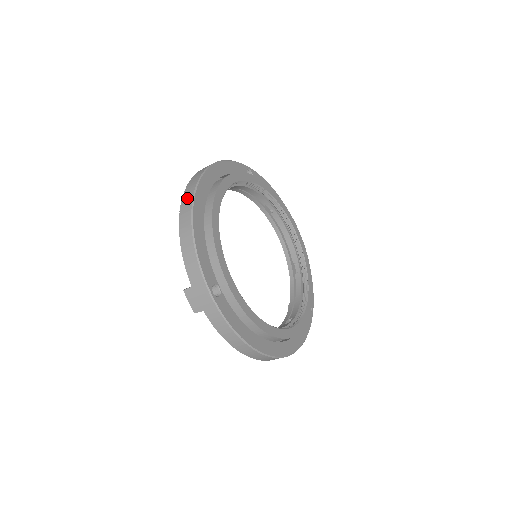
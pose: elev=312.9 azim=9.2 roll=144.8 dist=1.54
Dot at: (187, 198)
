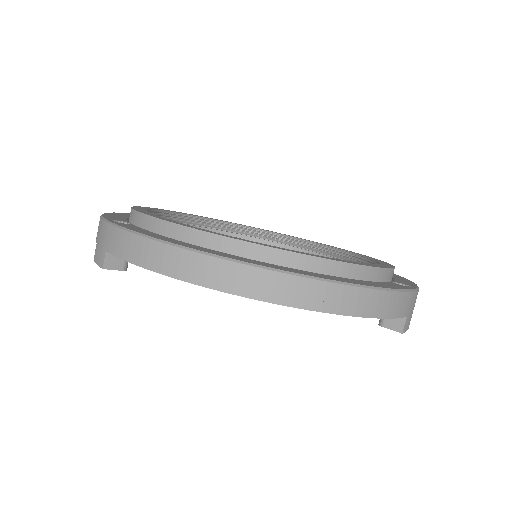
Dot at: occluded
